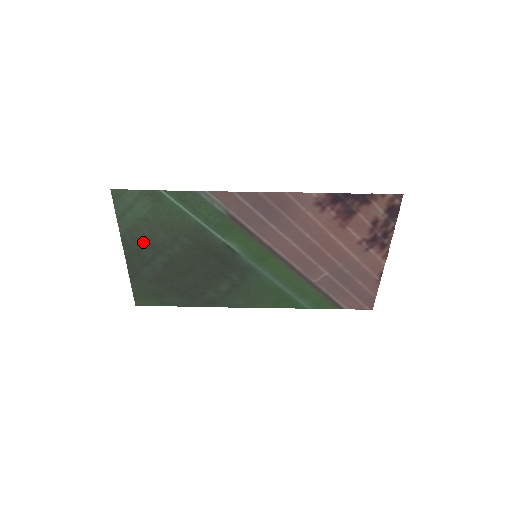
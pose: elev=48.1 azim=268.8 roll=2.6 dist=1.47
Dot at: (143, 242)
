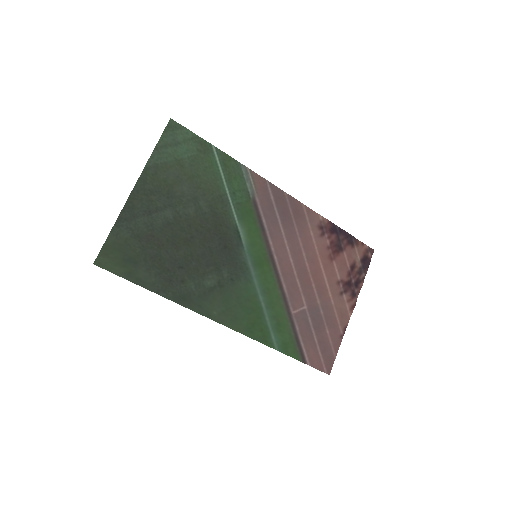
Dot at: (162, 185)
